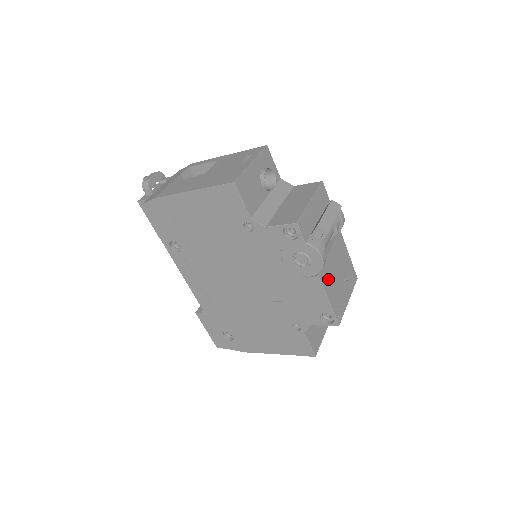
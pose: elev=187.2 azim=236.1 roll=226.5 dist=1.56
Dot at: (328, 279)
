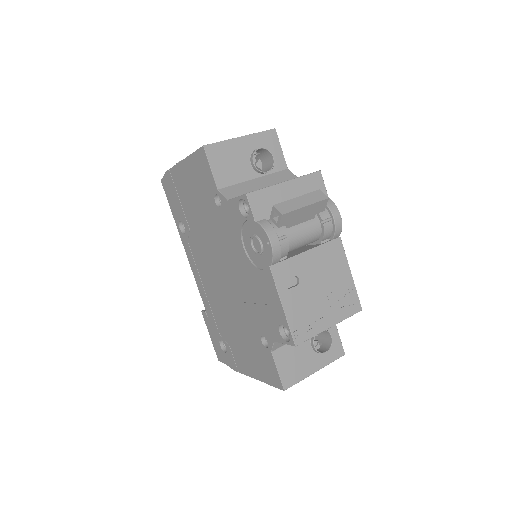
Dot at: (295, 283)
